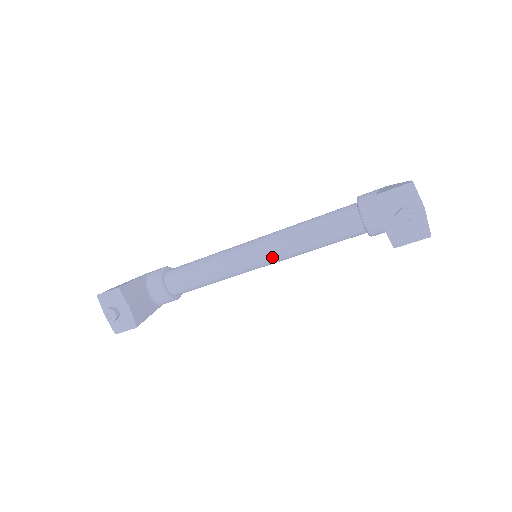
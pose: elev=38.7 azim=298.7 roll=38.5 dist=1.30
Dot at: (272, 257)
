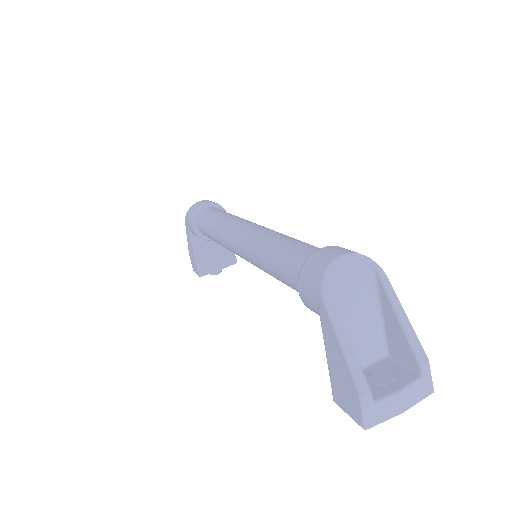
Dot at: occluded
